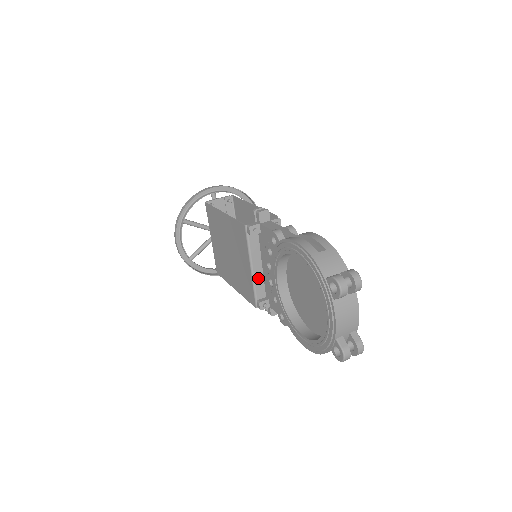
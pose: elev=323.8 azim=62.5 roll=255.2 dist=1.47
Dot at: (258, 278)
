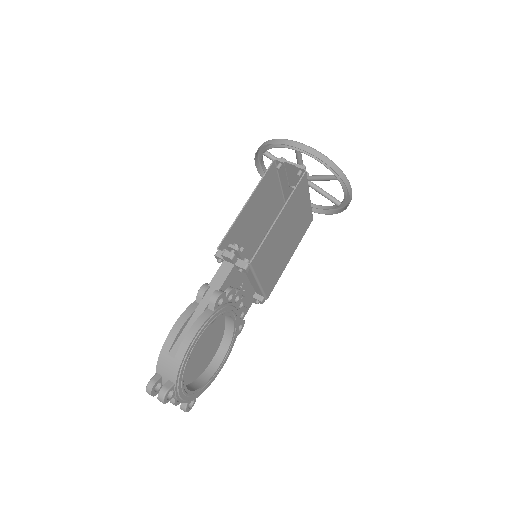
Dot at: occluded
